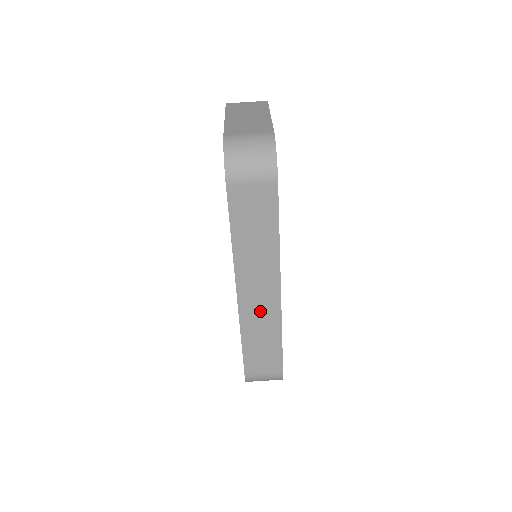
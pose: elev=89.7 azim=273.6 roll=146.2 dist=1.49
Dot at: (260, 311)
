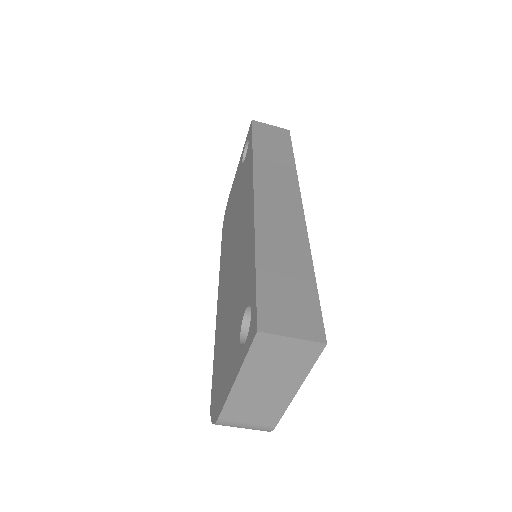
Dot at: occluded
